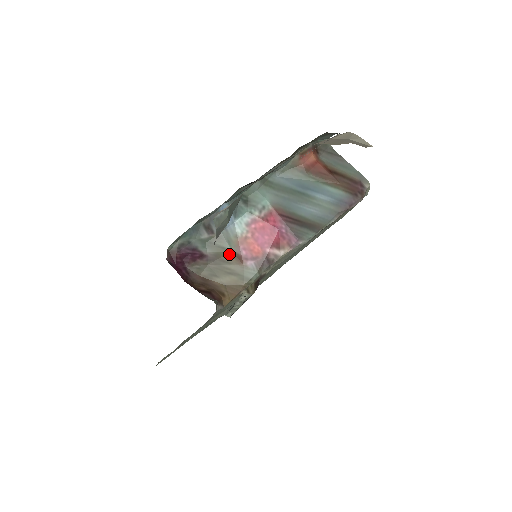
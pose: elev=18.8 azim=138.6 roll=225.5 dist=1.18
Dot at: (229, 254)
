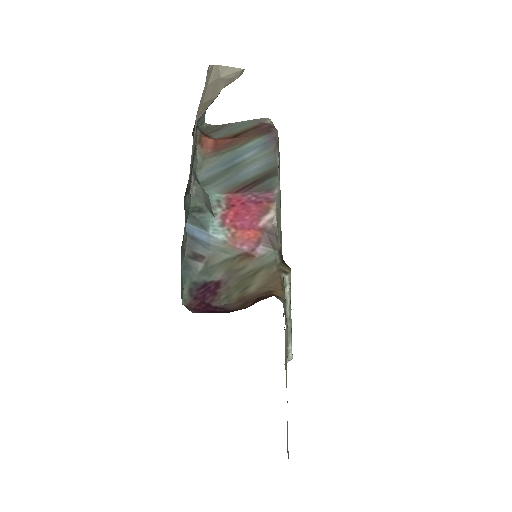
Dot at: (236, 261)
